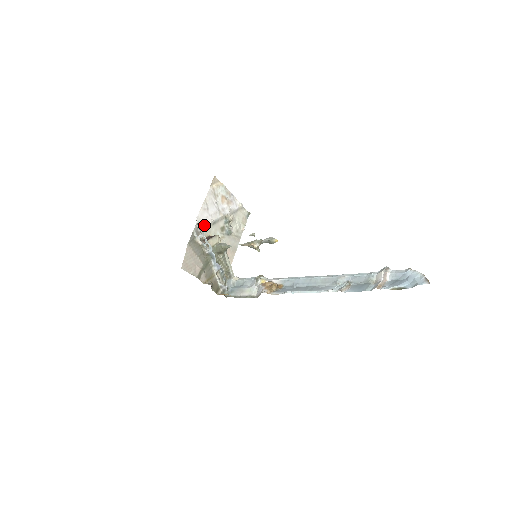
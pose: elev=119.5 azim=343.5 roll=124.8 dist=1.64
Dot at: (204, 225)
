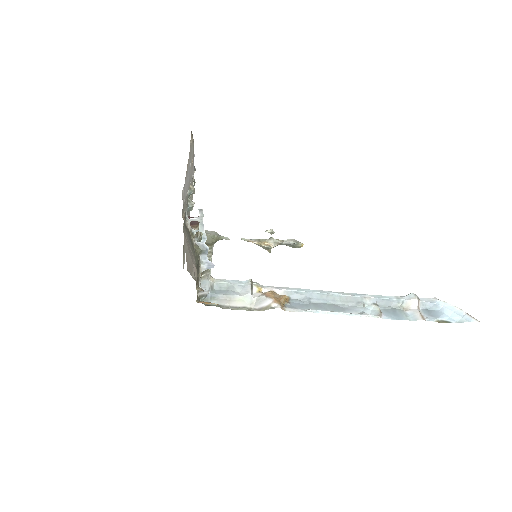
Dot at: (185, 200)
